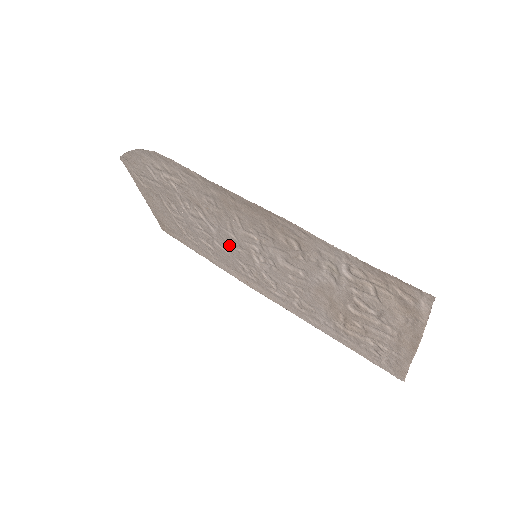
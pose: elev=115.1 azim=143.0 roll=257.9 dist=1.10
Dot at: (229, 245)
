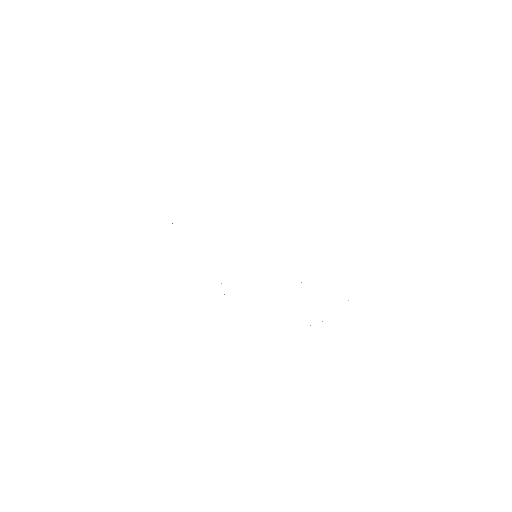
Dot at: occluded
